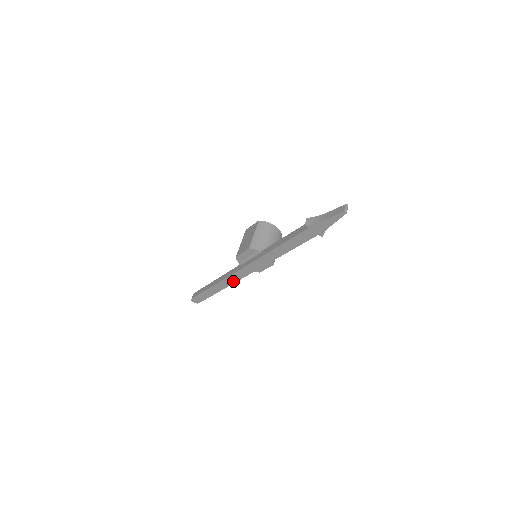
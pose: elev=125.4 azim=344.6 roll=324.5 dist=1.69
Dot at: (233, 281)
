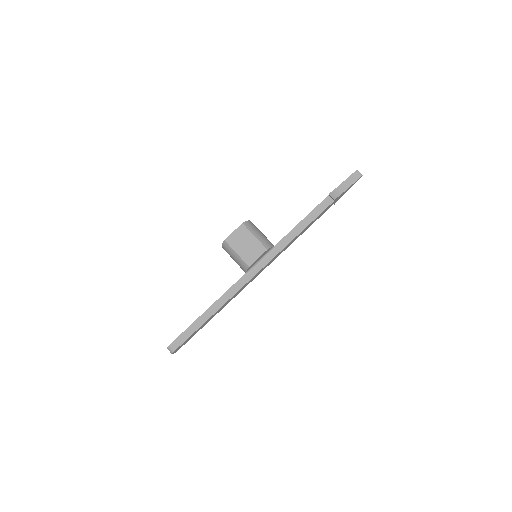
Dot at: (237, 294)
